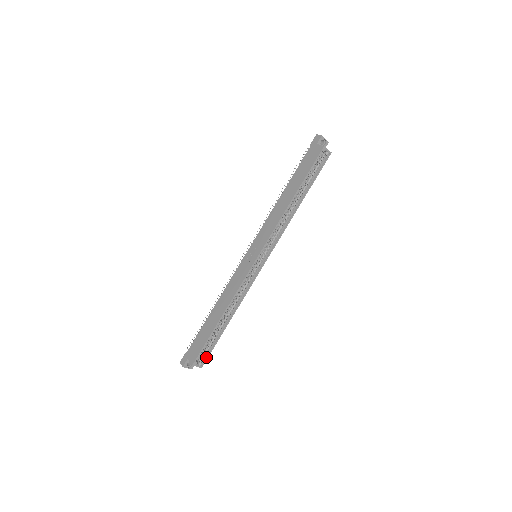
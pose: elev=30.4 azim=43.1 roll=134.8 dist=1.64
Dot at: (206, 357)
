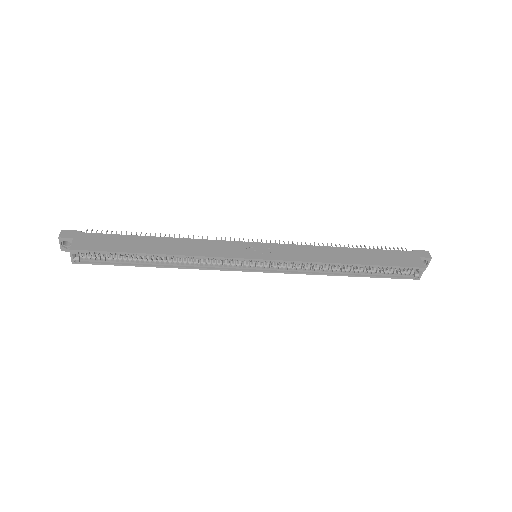
Dot at: (91, 261)
